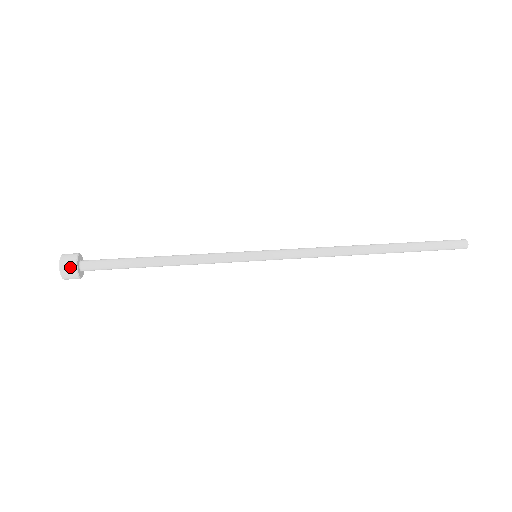
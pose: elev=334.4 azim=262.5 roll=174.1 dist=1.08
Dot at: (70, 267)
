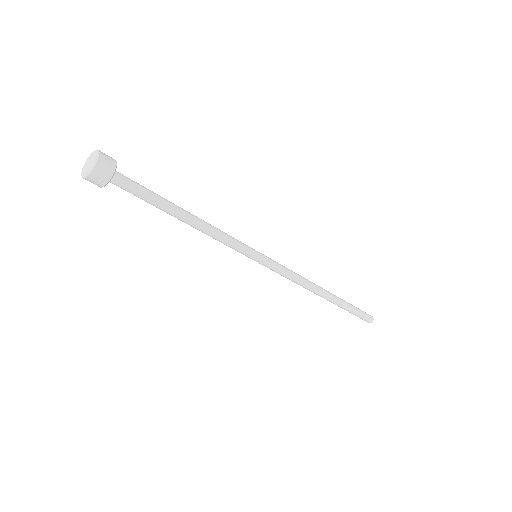
Dot at: (109, 156)
